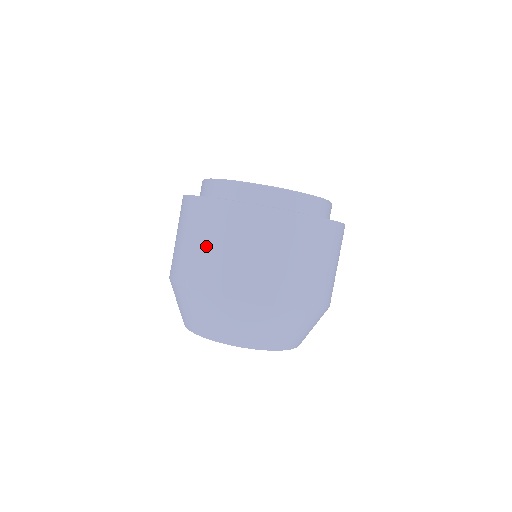
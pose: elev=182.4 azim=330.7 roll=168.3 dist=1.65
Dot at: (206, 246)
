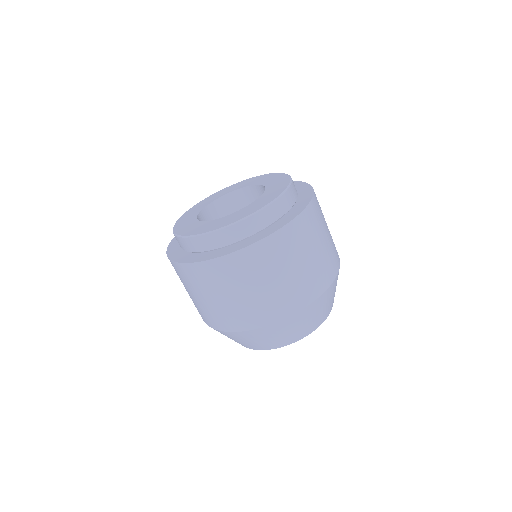
Dot at: (196, 297)
